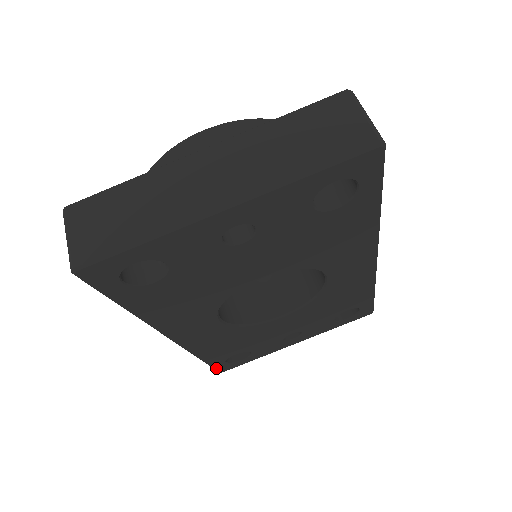
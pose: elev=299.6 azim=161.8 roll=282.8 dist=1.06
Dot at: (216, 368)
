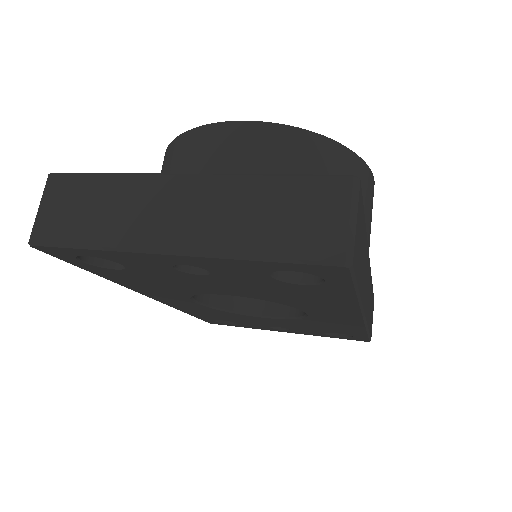
Dot at: (204, 320)
